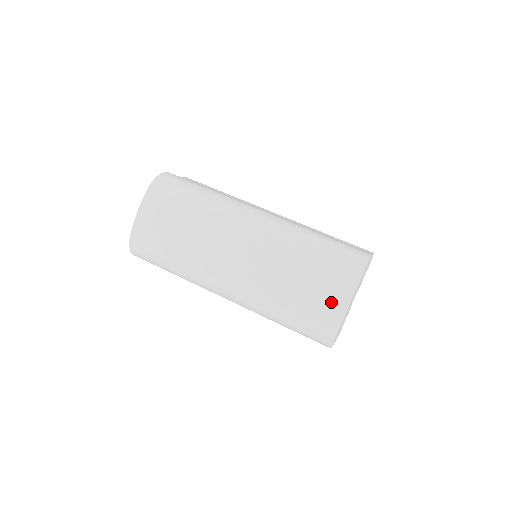
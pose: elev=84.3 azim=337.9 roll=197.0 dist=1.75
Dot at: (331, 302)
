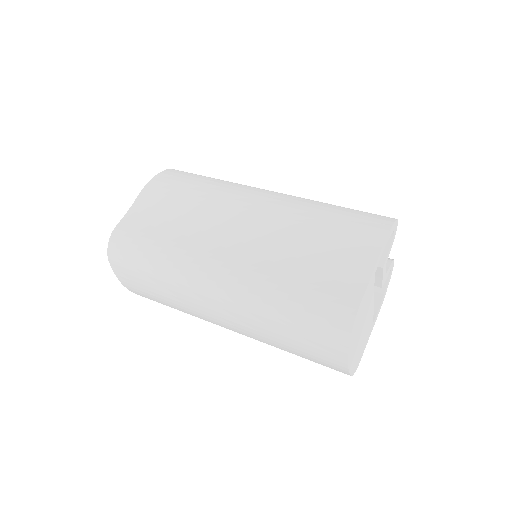
Dot at: (329, 362)
